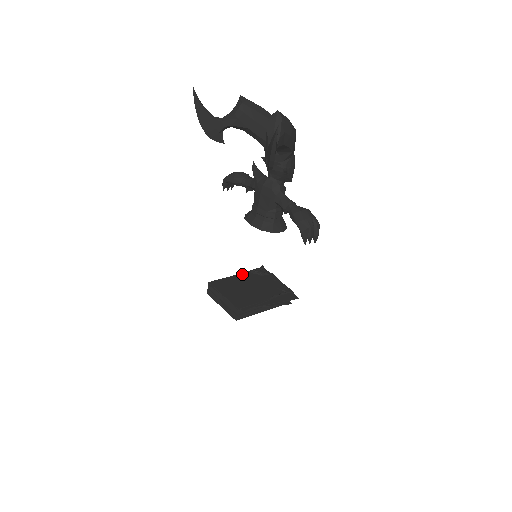
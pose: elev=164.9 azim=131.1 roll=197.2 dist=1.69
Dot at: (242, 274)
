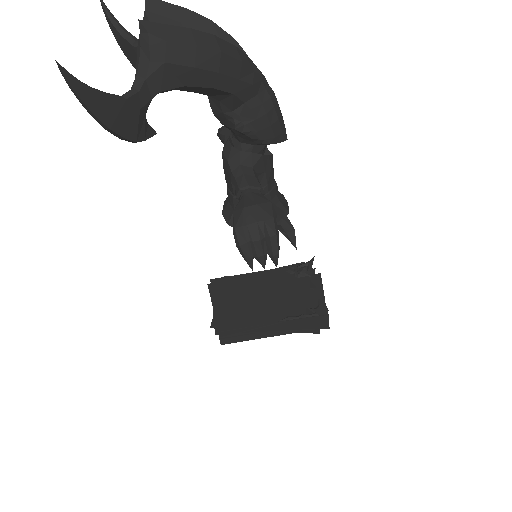
Dot at: (268, 271)
